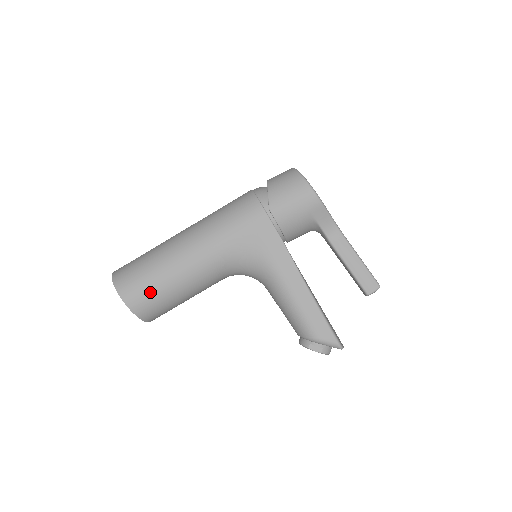
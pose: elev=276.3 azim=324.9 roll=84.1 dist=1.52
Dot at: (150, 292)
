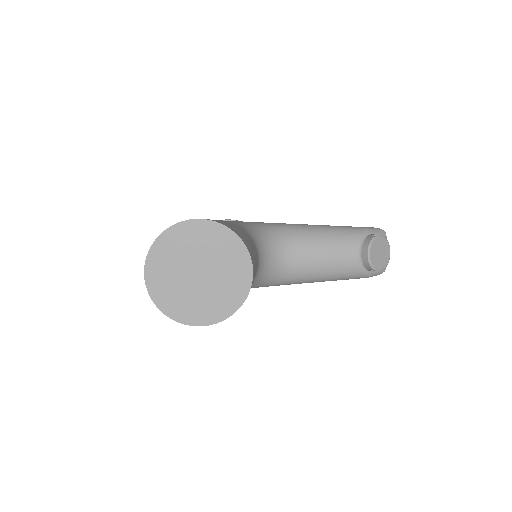
Dot at: (219, 221)
